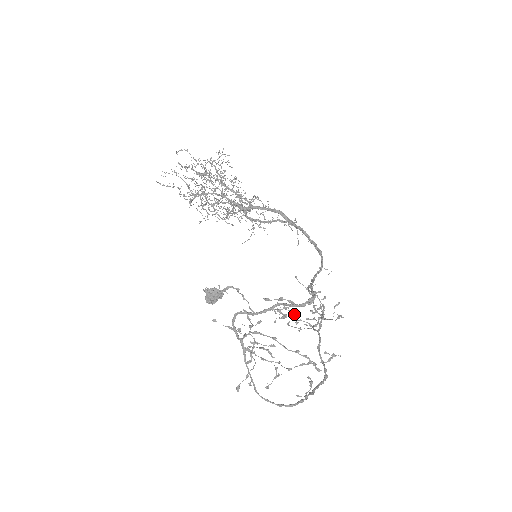
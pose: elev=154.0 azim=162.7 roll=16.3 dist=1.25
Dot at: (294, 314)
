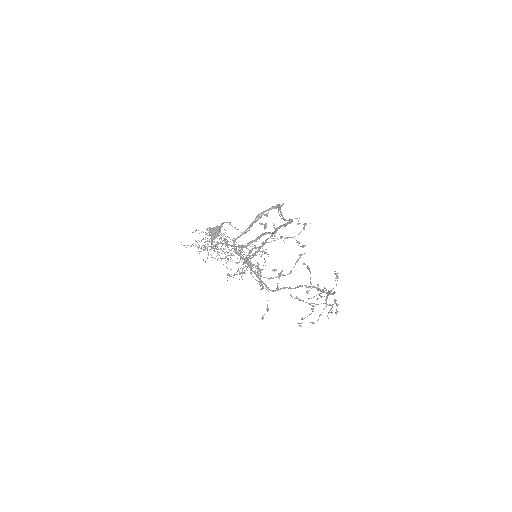
Dot at: (308, 303)
